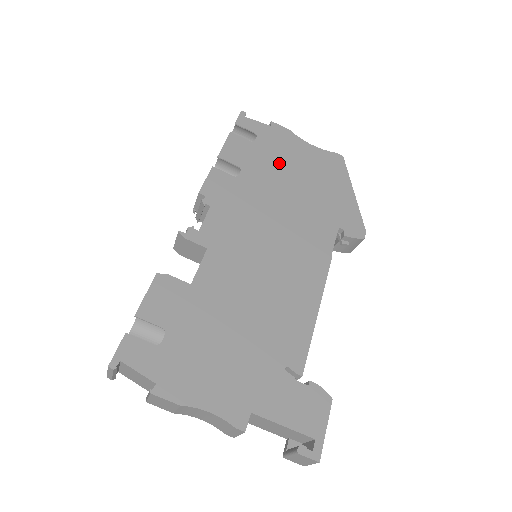
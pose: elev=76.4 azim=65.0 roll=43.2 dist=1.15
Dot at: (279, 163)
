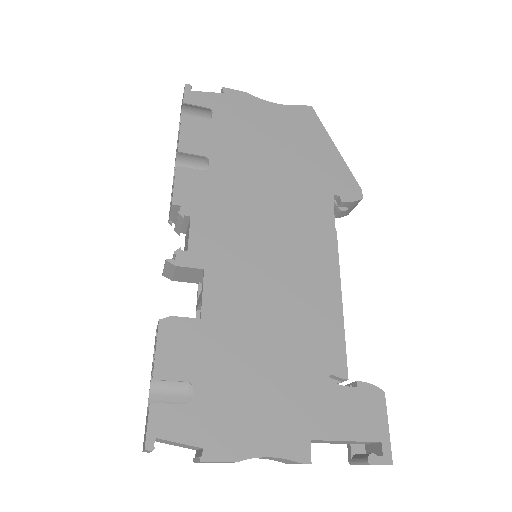
Dot at: (247, 137)
